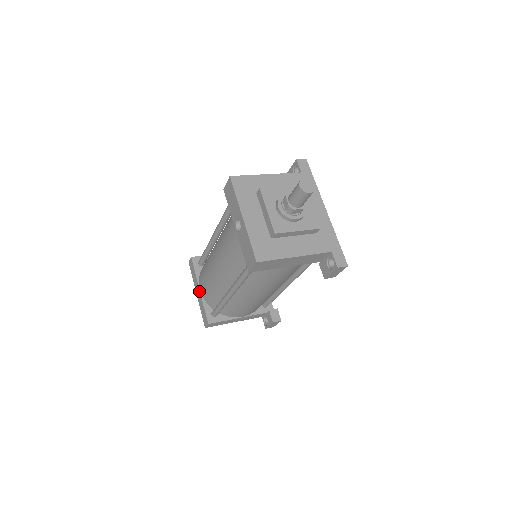
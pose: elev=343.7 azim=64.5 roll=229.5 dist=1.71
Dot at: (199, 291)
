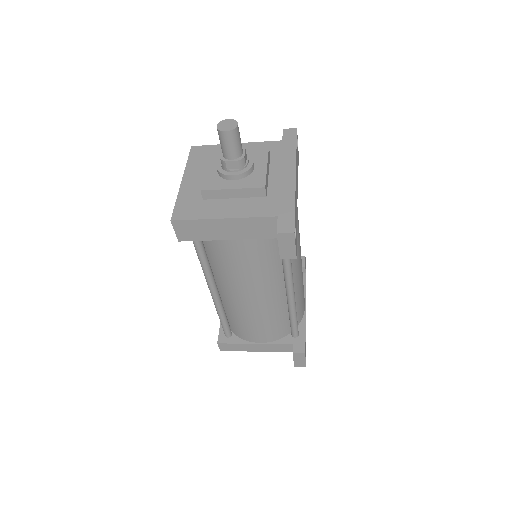
Dot at: occluded
